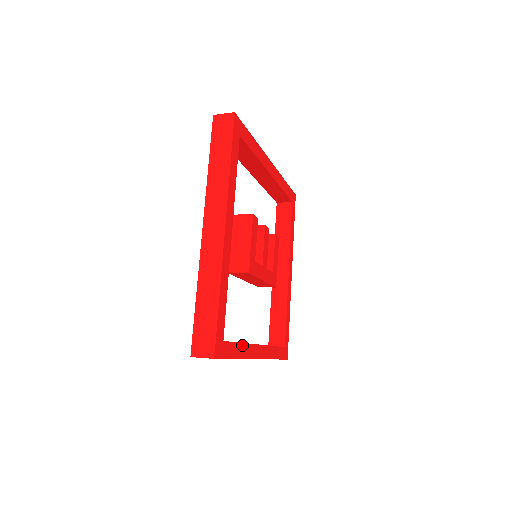
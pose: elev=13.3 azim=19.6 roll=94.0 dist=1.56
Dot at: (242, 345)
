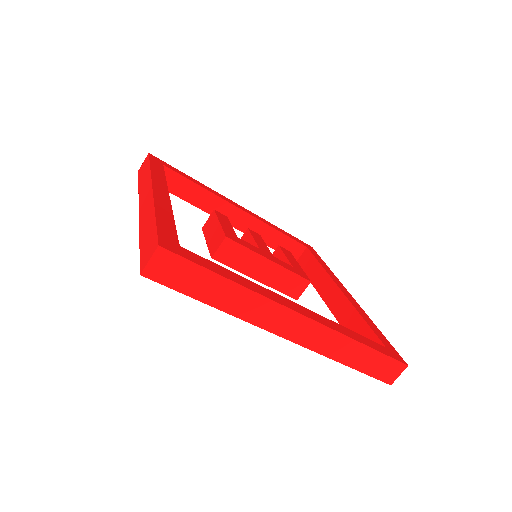
Dot at: (239, 277)
